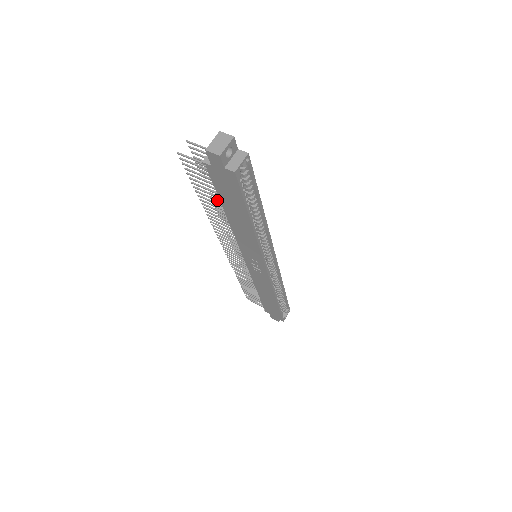
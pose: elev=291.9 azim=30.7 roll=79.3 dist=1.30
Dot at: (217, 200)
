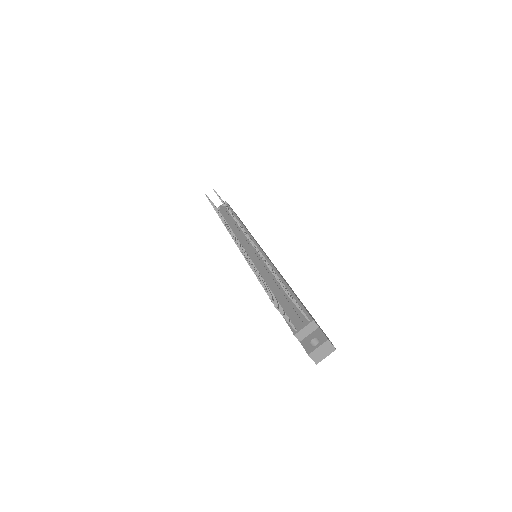
Dot at: (272, 294)
